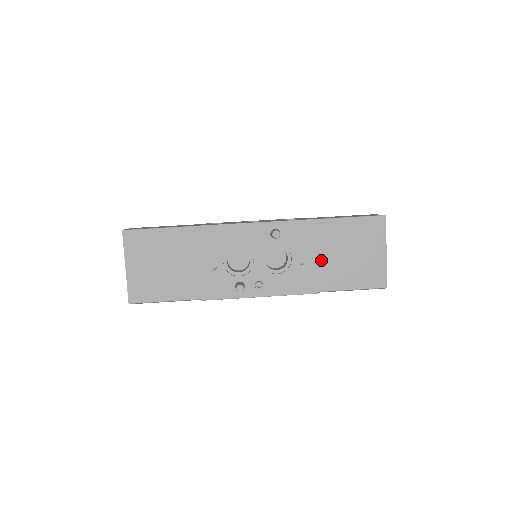
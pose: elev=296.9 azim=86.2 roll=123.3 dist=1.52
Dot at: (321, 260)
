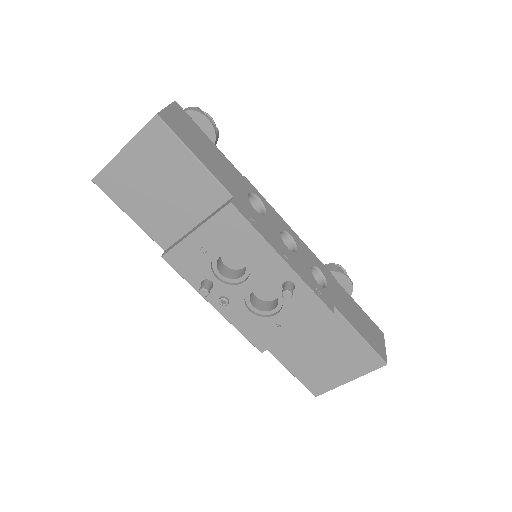
Dot at: (297, 334)
